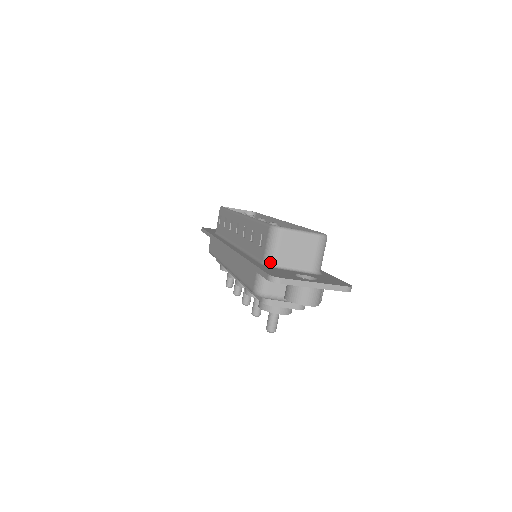
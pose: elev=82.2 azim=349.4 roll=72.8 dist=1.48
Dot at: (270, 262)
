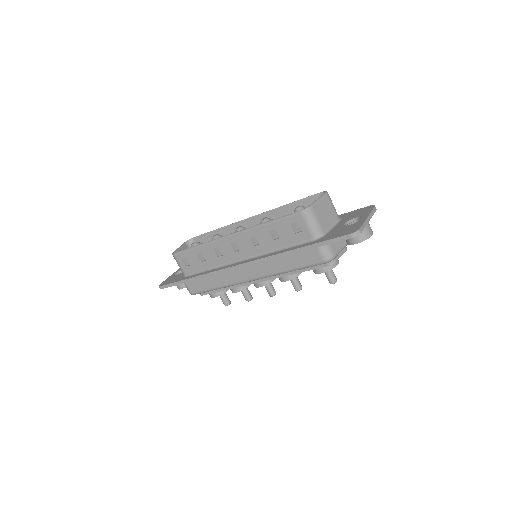
Dot at: (320, 234)
